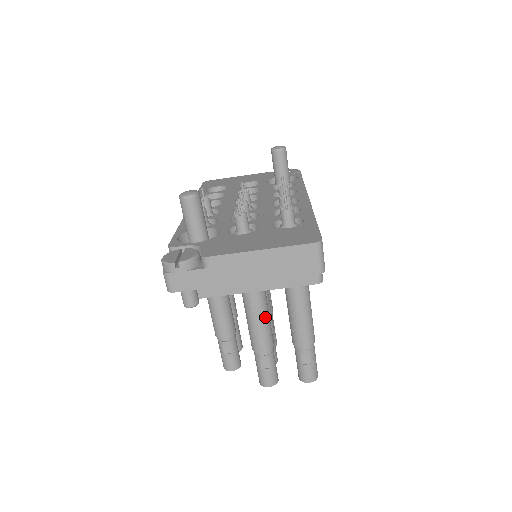
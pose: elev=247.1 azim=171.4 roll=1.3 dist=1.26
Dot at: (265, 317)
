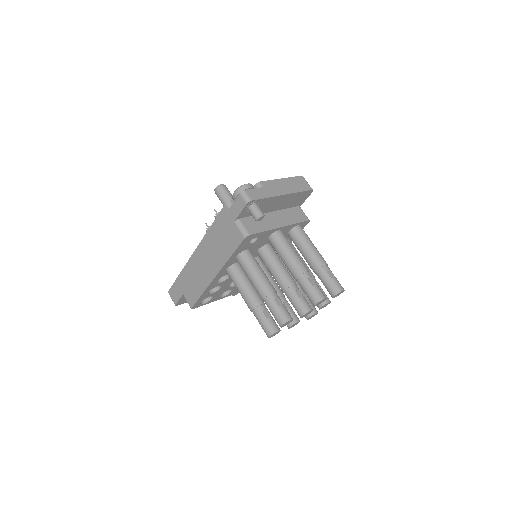
Dot at: occluded
